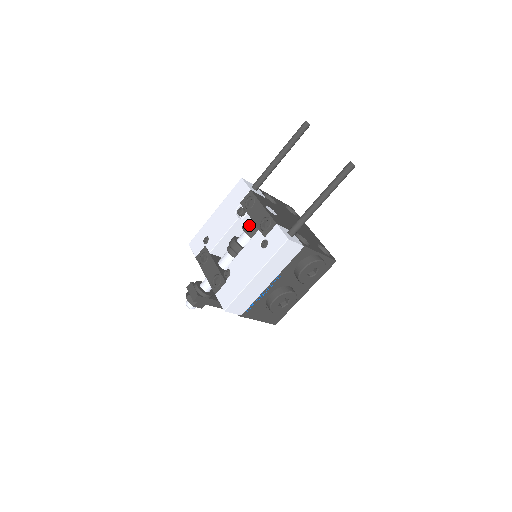
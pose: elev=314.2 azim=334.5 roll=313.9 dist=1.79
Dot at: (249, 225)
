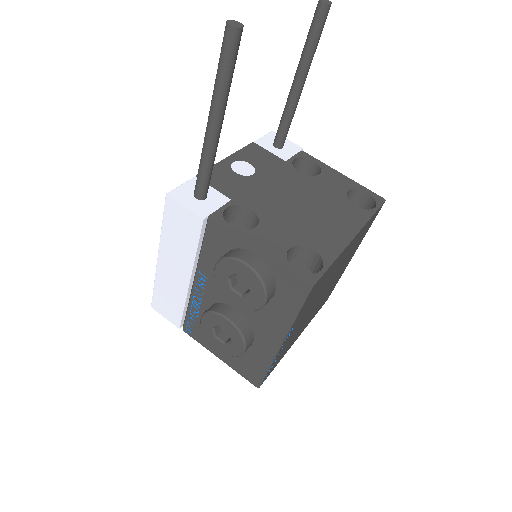
Dot at: occluded
